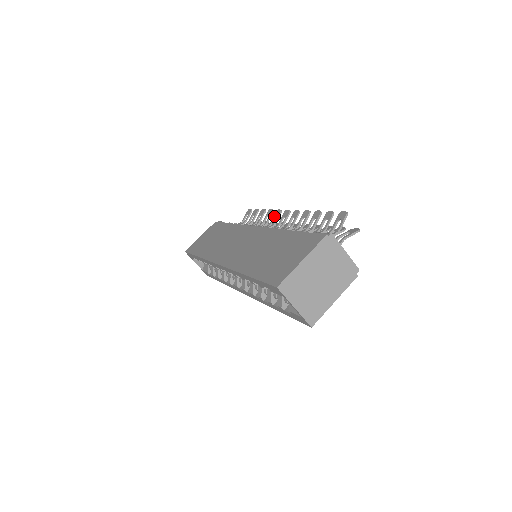
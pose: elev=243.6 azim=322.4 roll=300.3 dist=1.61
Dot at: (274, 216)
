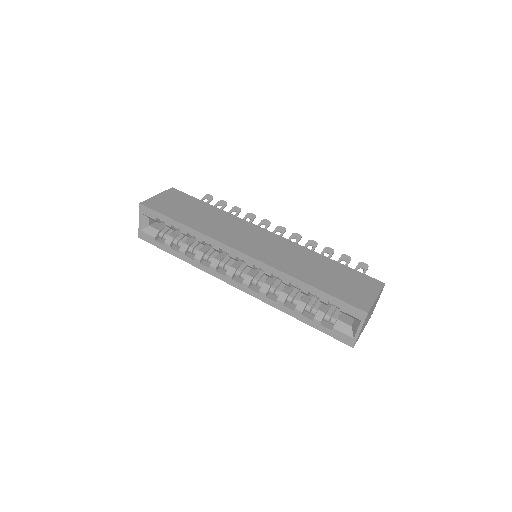
Dot at: (262, 223)
